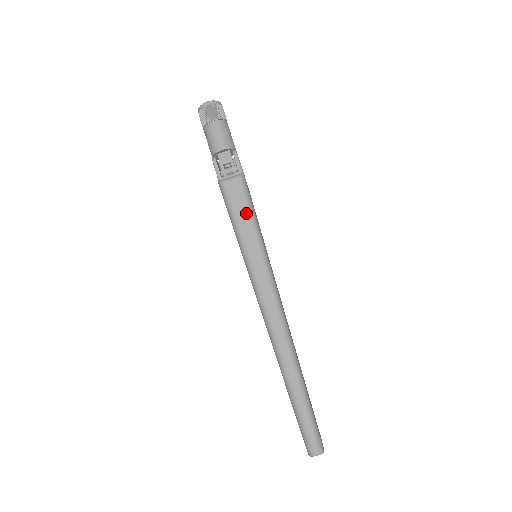
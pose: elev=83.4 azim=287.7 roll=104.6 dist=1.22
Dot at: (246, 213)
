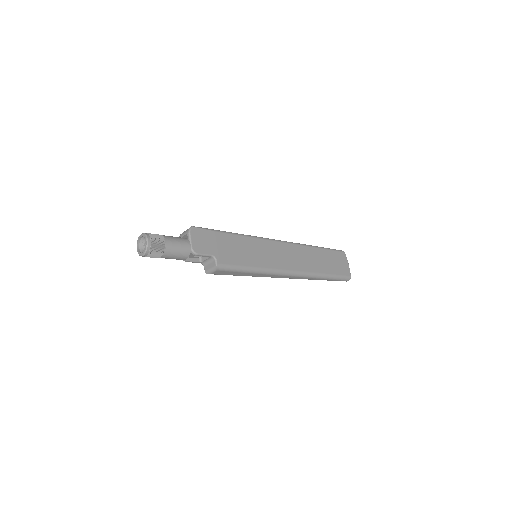
Dot at: (239, 273)
